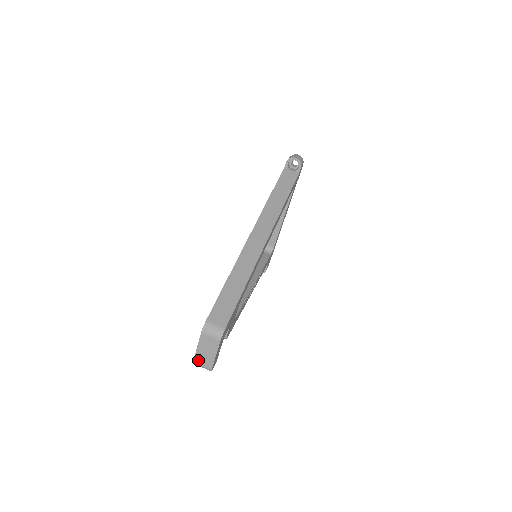
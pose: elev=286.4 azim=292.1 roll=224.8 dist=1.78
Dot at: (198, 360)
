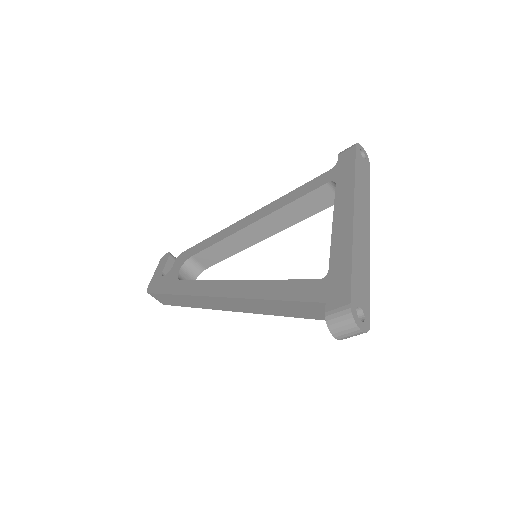
Dot at: occluded
